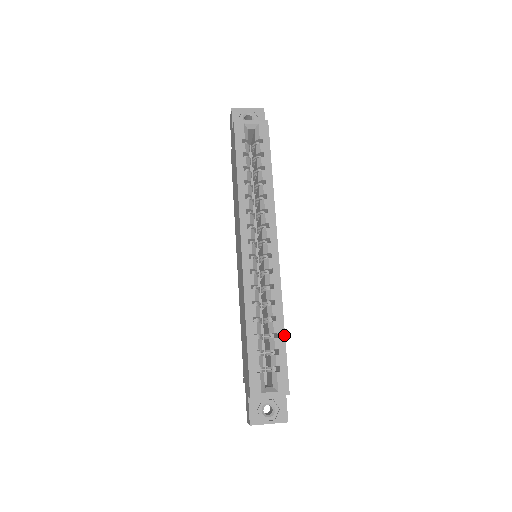
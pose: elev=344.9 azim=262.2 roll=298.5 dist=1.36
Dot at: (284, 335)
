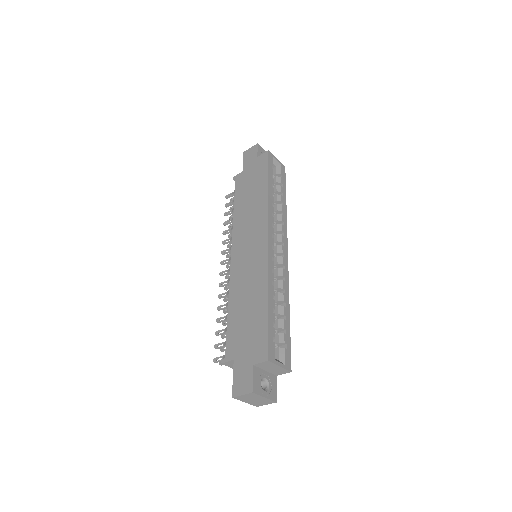
Dot at: (289, 320)
